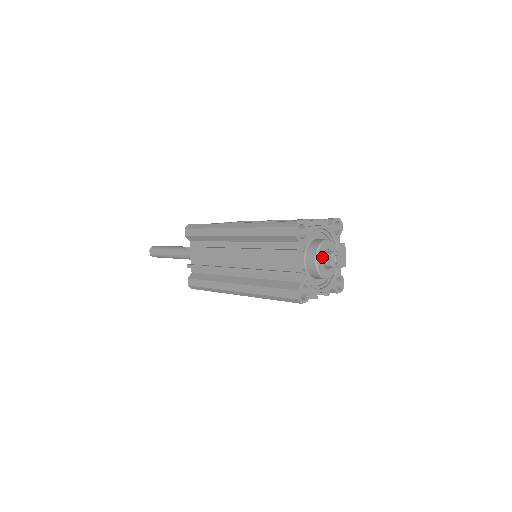
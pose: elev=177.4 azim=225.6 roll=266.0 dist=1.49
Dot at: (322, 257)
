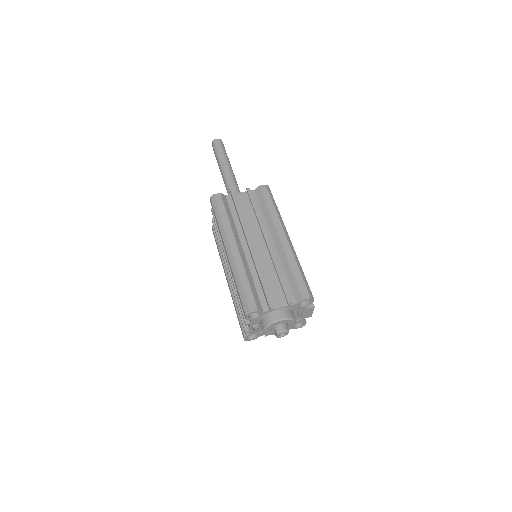
Dot at: (273, 327)
